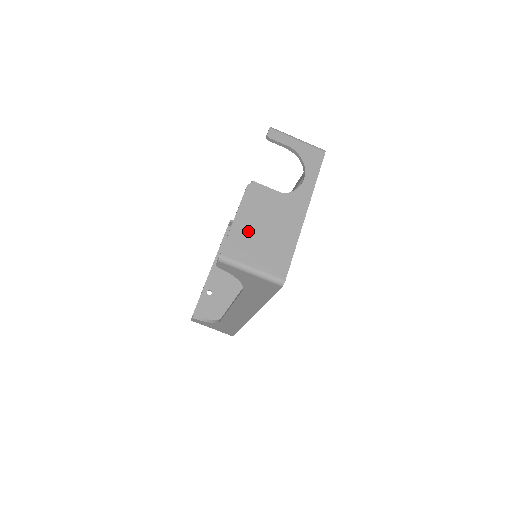
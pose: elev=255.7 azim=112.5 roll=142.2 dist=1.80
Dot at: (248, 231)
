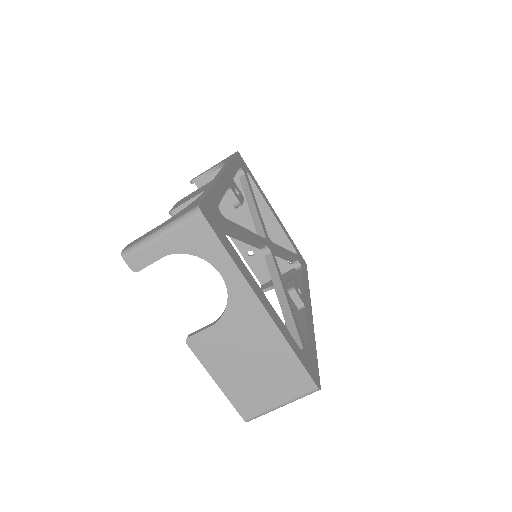
Dot at: (240, 382)
